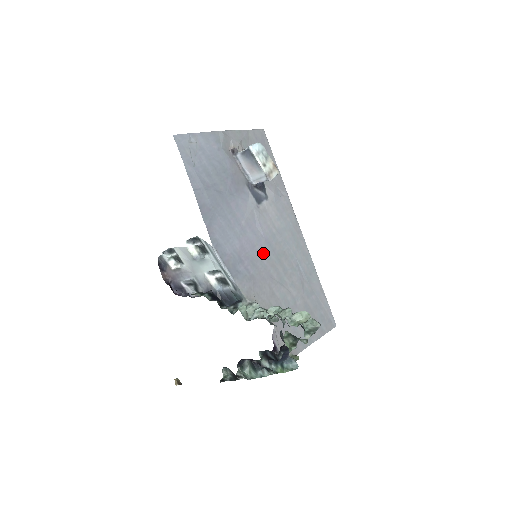
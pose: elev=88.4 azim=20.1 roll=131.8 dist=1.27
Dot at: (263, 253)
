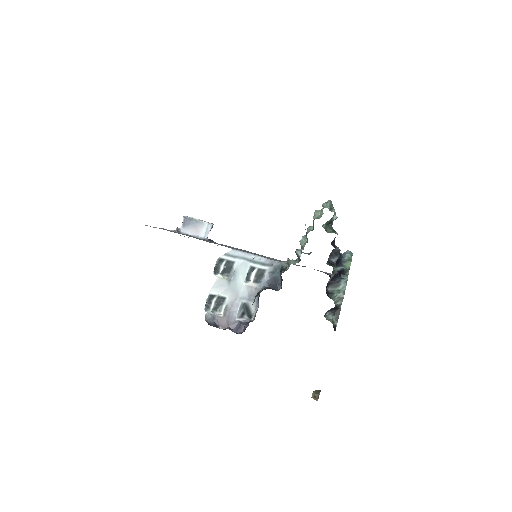
Dot at: occluded
